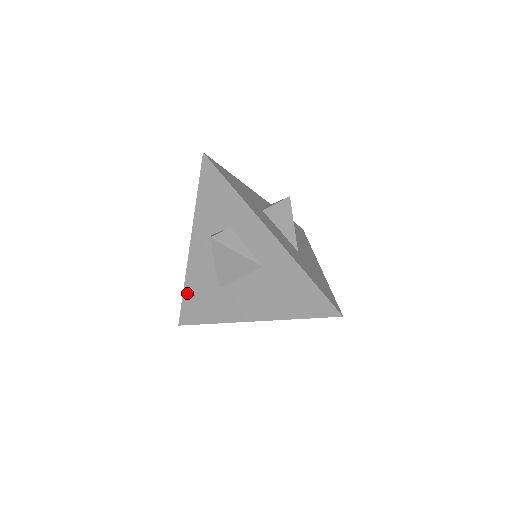
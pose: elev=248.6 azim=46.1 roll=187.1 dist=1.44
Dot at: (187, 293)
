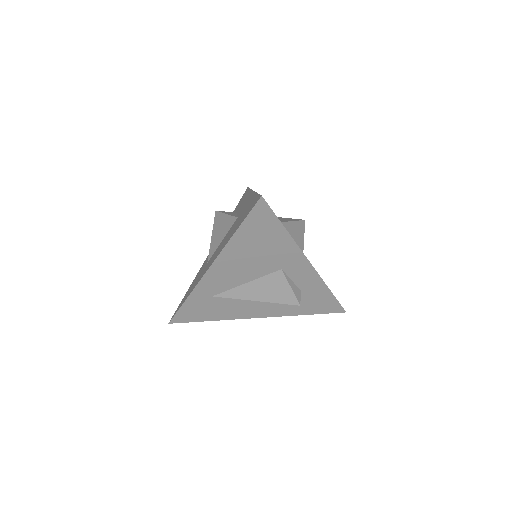
Dot at: occluded
